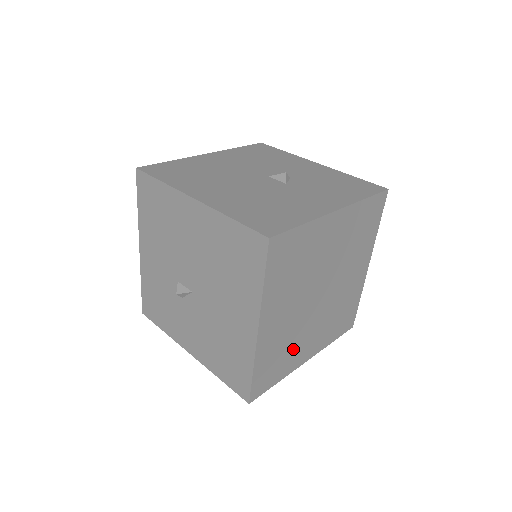
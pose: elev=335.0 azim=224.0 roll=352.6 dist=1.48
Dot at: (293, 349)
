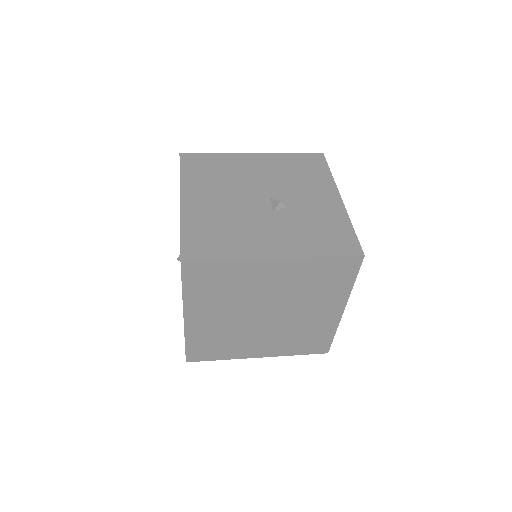
Dot at: (235, 343)
